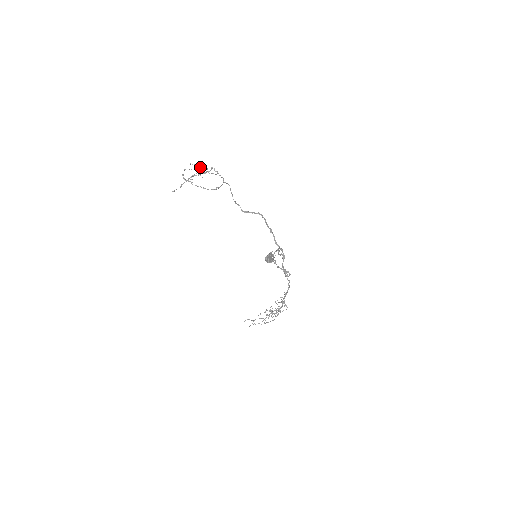
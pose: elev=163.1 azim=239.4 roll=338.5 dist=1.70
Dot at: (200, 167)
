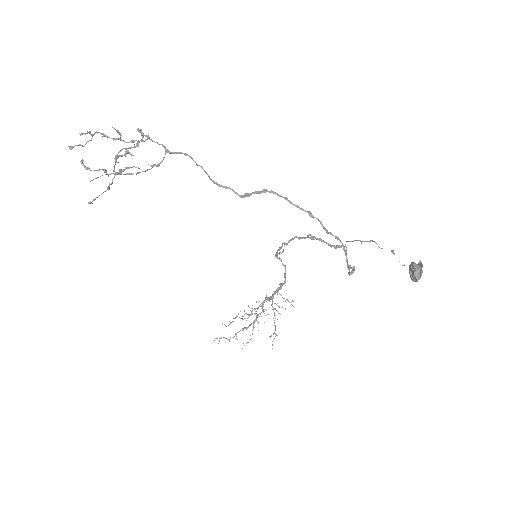
Dot at: occluded
